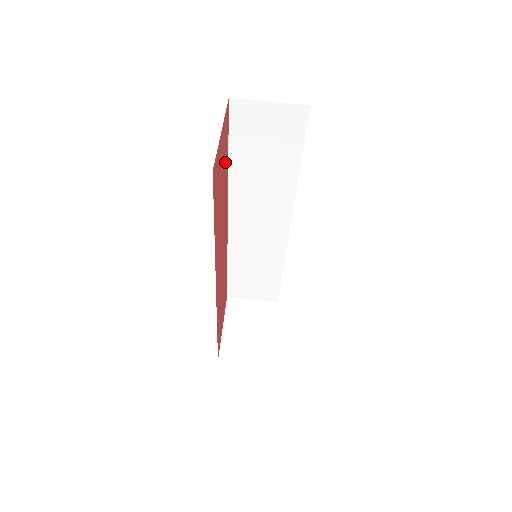
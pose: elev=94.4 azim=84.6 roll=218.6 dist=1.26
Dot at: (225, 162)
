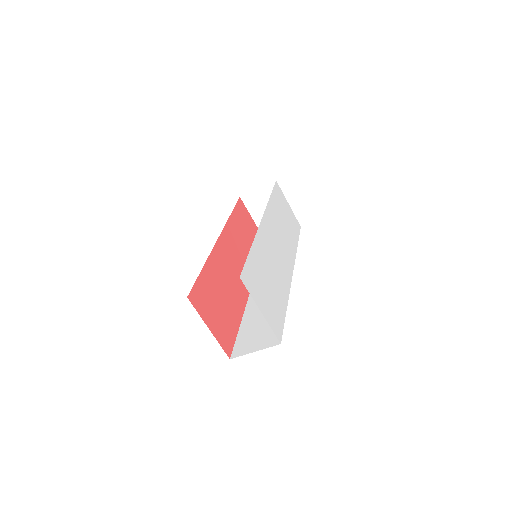
Dot at: (208, 288)
